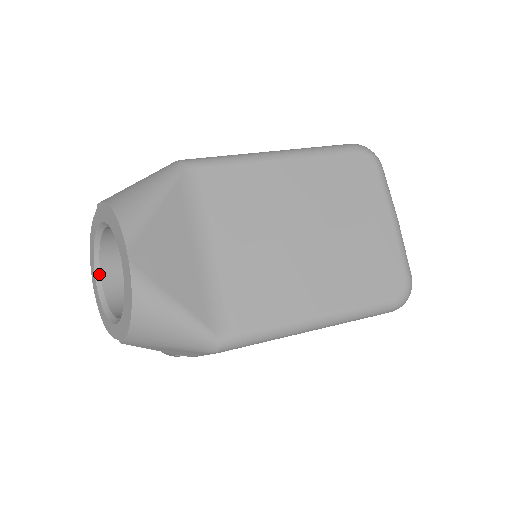
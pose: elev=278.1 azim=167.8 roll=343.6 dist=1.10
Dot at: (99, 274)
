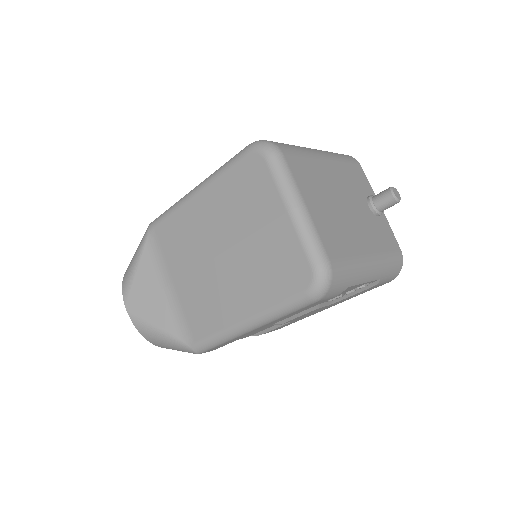
Dot at: occluded
